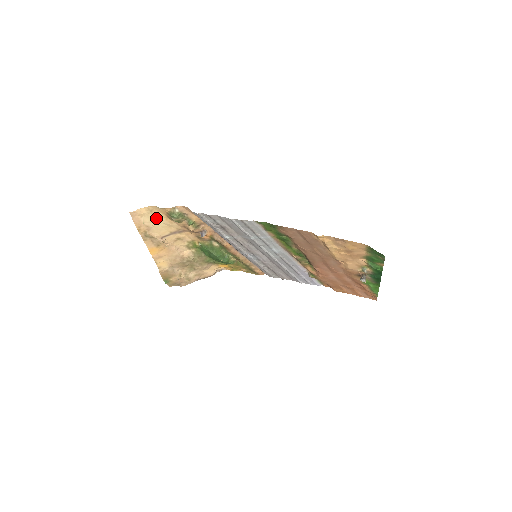
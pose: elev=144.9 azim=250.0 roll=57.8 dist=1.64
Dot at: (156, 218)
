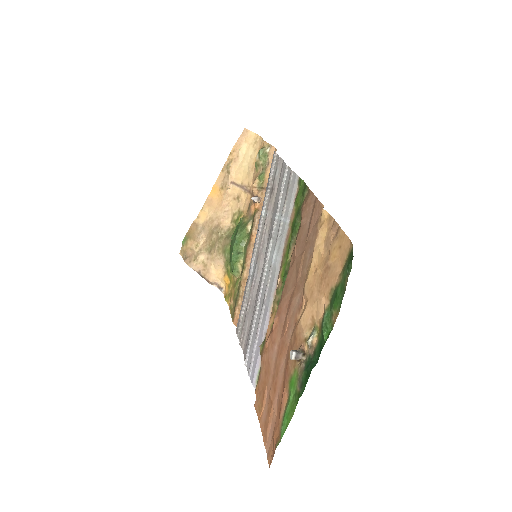
Dot at: (251, 155)
